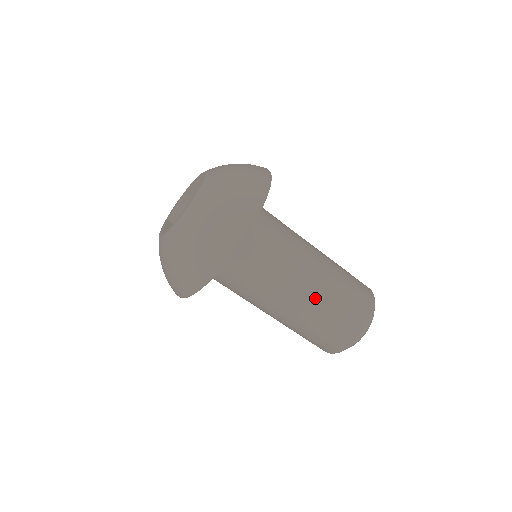
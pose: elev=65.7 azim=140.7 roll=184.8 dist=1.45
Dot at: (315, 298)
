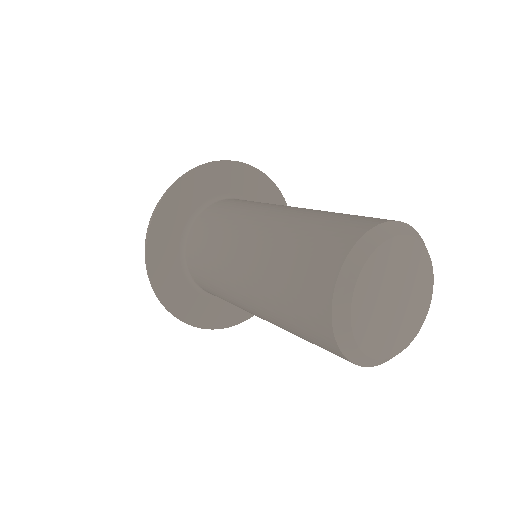
Dot at: (279, 223)
